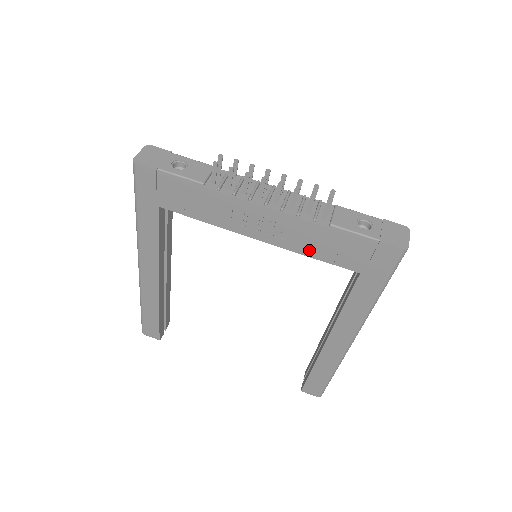
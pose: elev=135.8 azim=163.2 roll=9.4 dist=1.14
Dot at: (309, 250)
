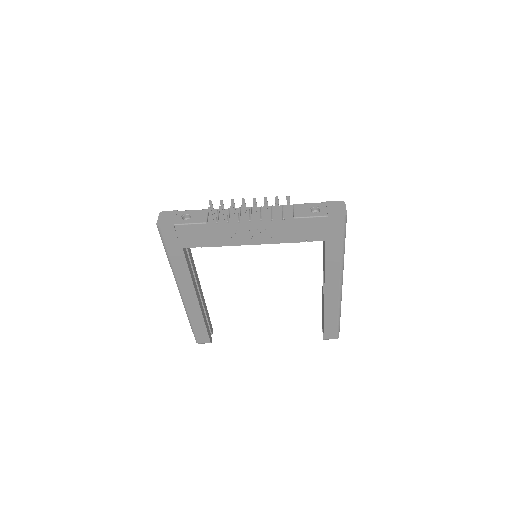
Dot at: (288, 239)
